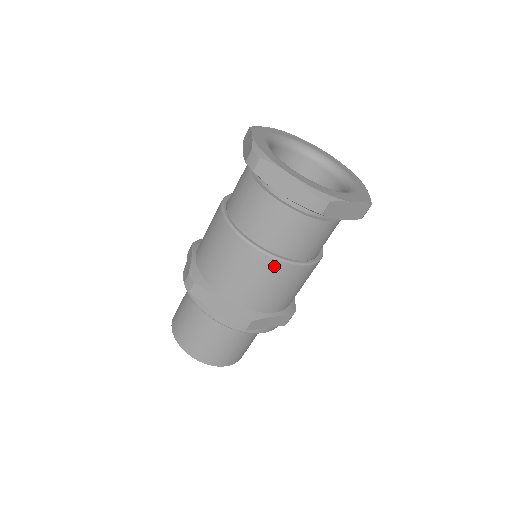
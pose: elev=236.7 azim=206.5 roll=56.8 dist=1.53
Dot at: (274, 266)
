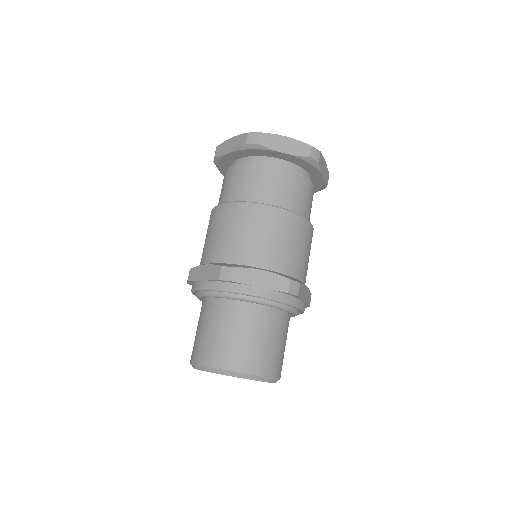
Dot at: (298, 222)
